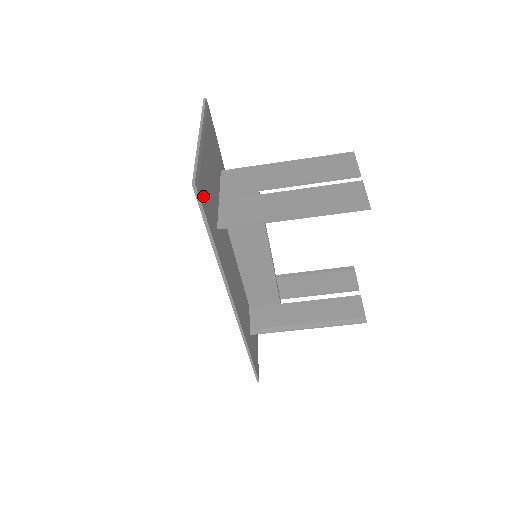
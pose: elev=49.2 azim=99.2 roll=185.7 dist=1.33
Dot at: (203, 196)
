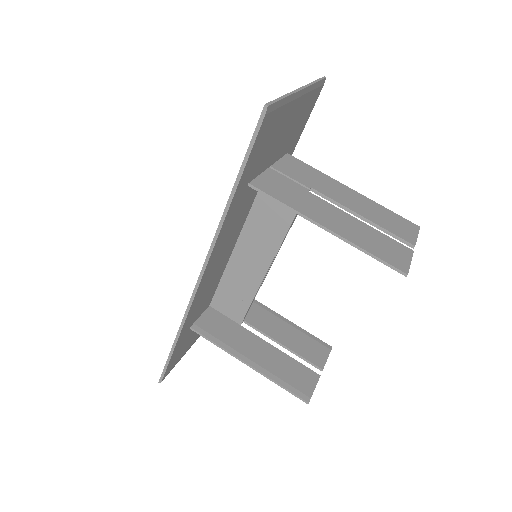
Dot at: (264, 132)
